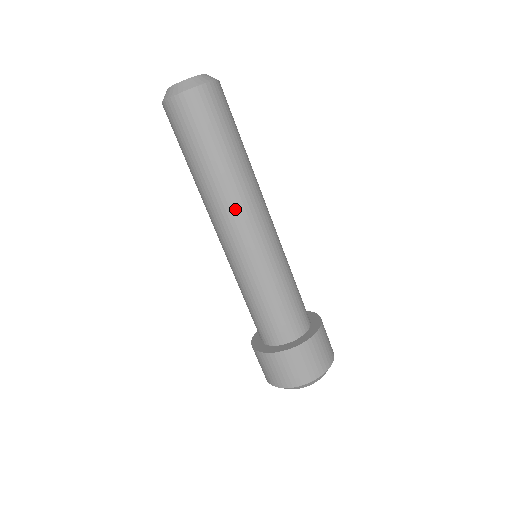
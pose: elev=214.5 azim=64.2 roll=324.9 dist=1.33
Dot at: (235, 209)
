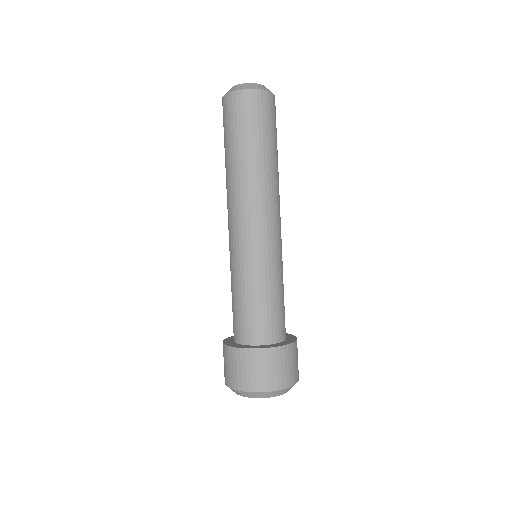
Dot at: (262, 199)
